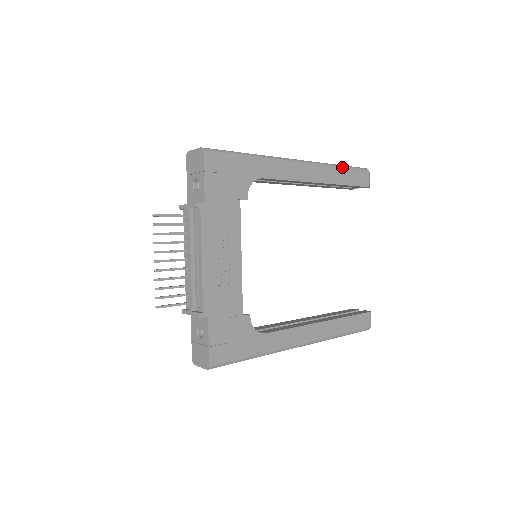
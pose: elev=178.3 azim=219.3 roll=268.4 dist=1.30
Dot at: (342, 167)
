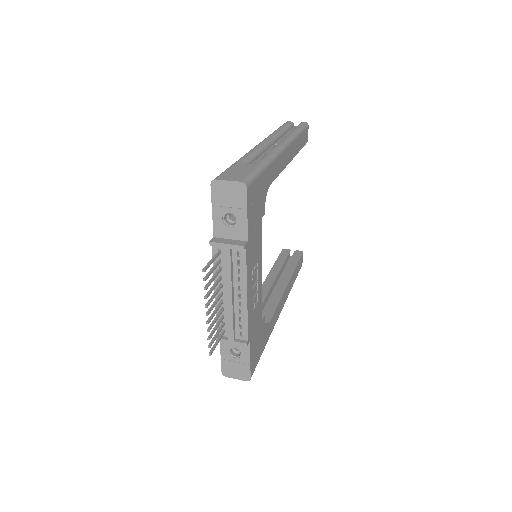
Dot at: (299, 133)
